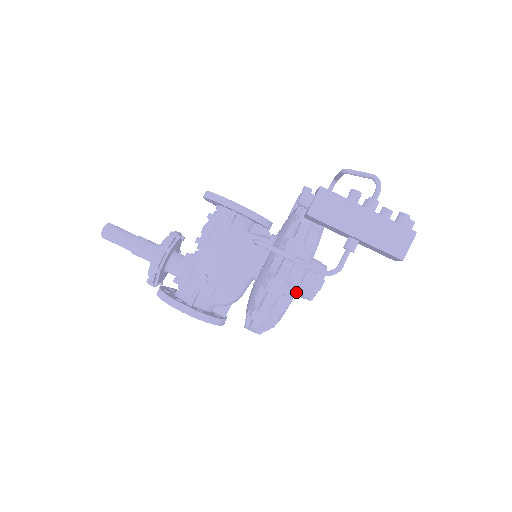
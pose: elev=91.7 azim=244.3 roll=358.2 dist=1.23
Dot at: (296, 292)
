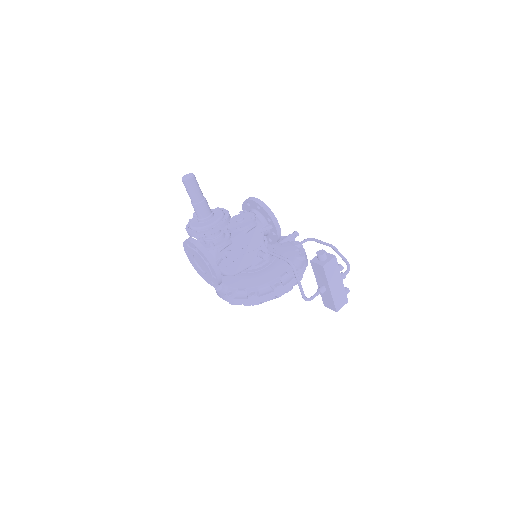
Dot at: occluded
